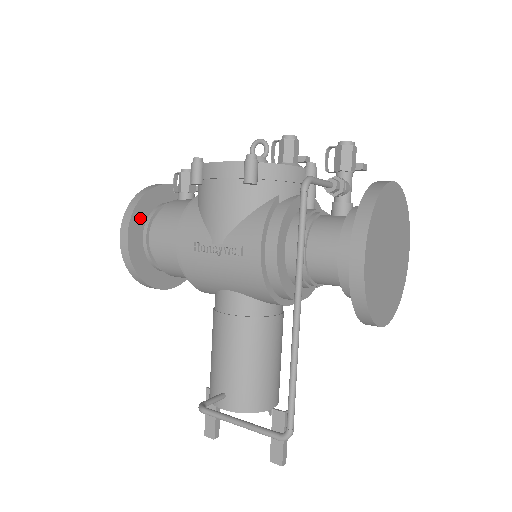
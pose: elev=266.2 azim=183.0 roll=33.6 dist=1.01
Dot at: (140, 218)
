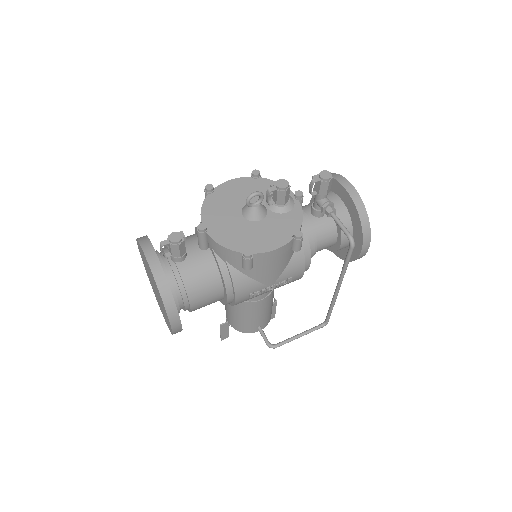
Dot at: occluded
